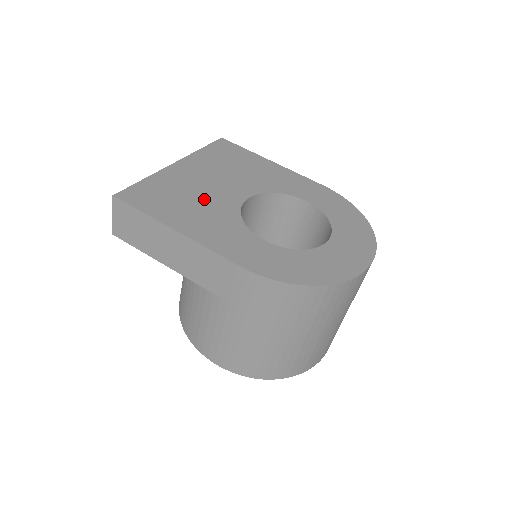
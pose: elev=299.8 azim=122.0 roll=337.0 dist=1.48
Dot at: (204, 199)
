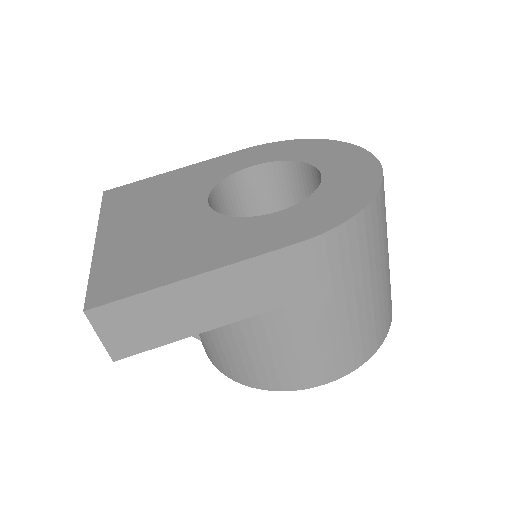
Dot at: (174, 235)
